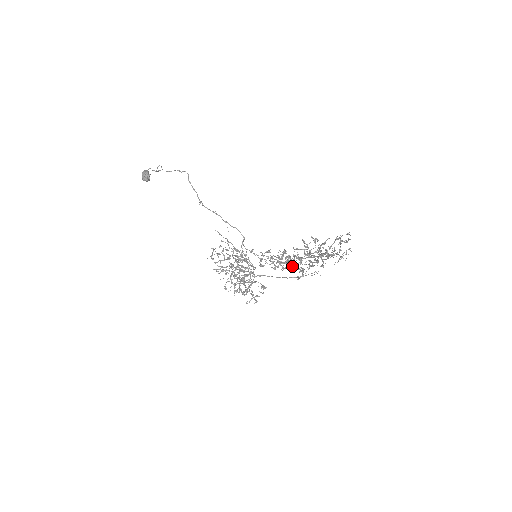
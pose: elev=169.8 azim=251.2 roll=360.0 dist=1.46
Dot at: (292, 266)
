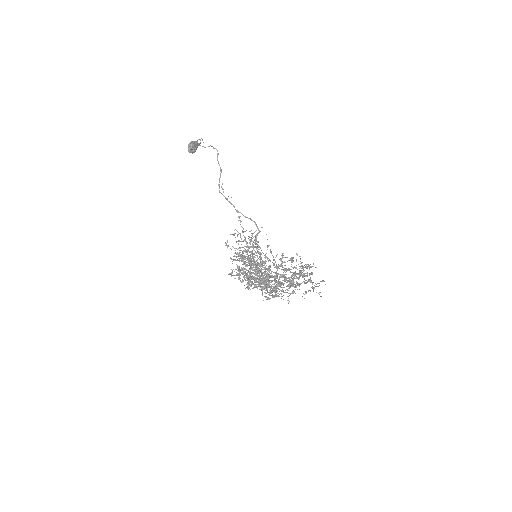
Dot at: occluded
